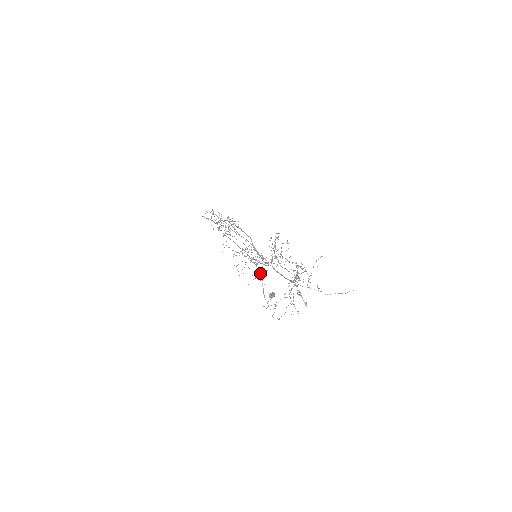
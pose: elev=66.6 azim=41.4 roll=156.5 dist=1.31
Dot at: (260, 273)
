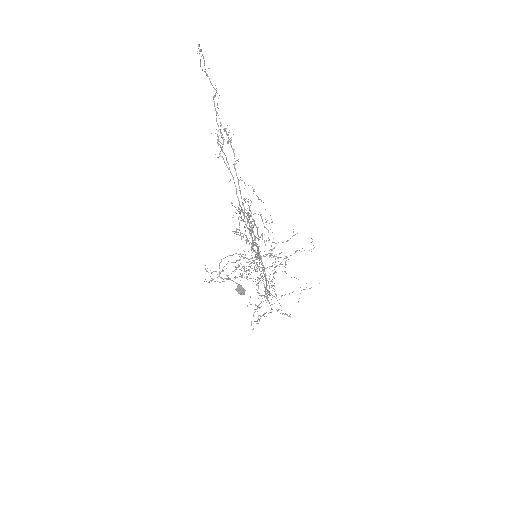
Dot at: (246, 268)
